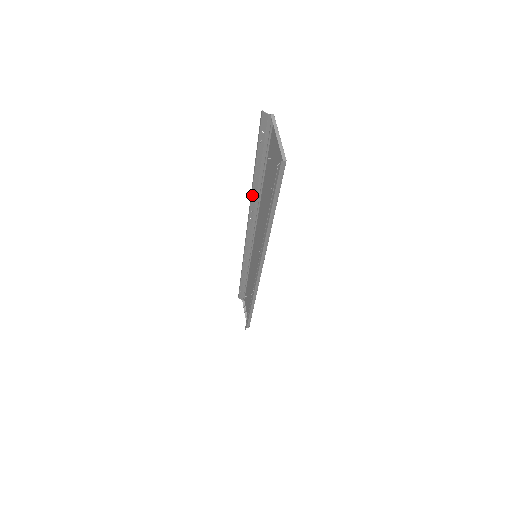
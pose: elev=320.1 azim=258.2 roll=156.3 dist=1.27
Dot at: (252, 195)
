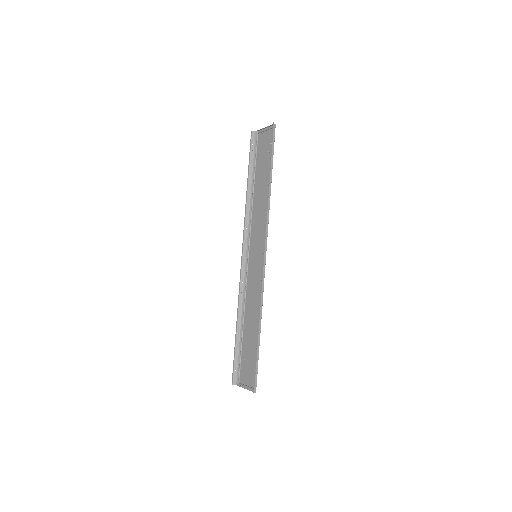
Dot at: (247, 202)
